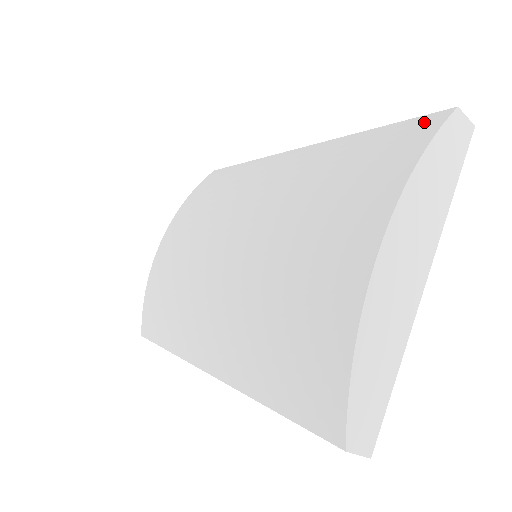
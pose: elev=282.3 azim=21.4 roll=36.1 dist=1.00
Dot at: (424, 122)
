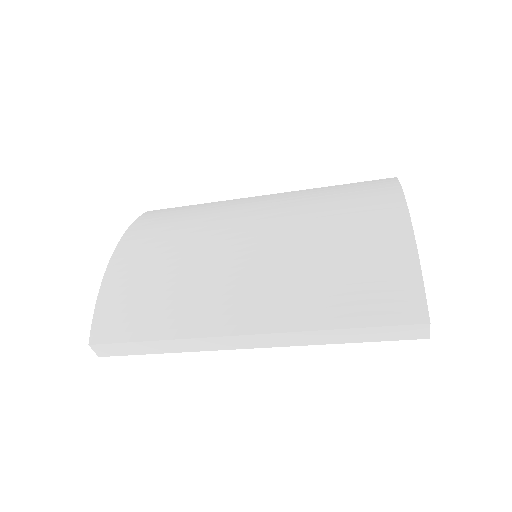
Dot at: (382, 181)
